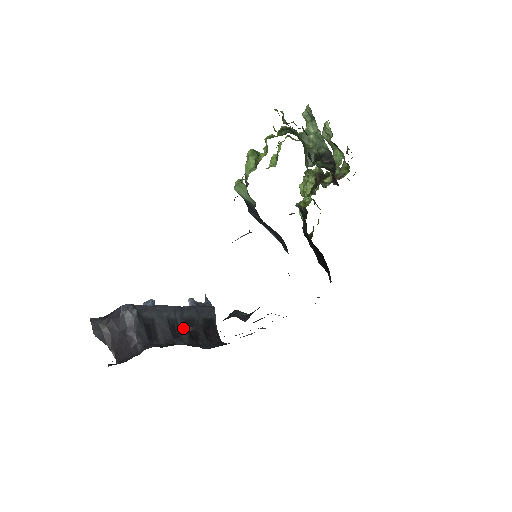
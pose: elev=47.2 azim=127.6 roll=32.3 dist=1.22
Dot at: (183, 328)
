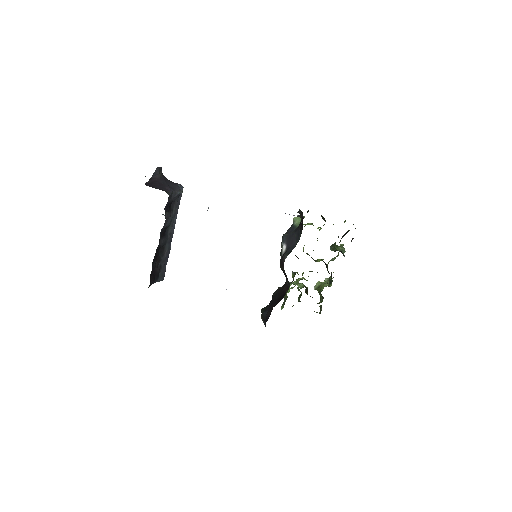
Dot at: (164, 241)
